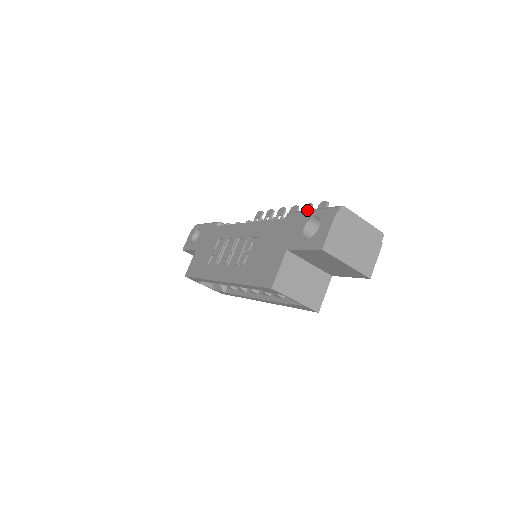
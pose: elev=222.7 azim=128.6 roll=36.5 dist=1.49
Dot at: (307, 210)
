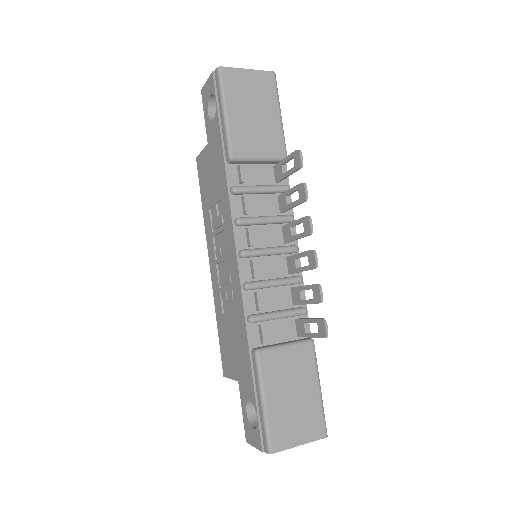
Dot at: (260, 394)
